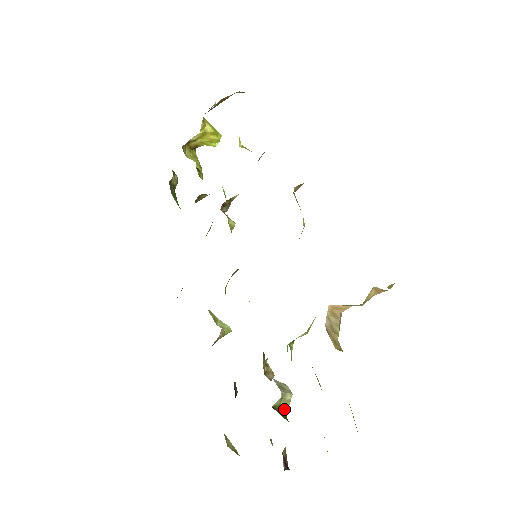
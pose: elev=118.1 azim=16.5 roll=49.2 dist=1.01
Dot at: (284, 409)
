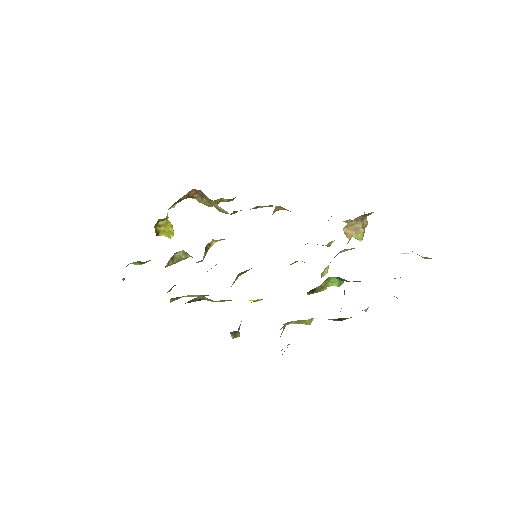
Dot at: occluded
